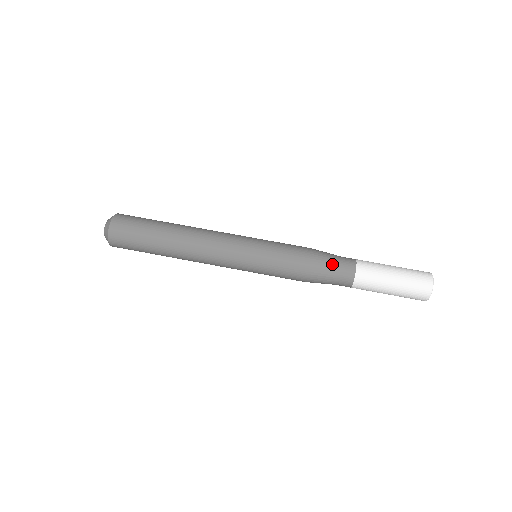
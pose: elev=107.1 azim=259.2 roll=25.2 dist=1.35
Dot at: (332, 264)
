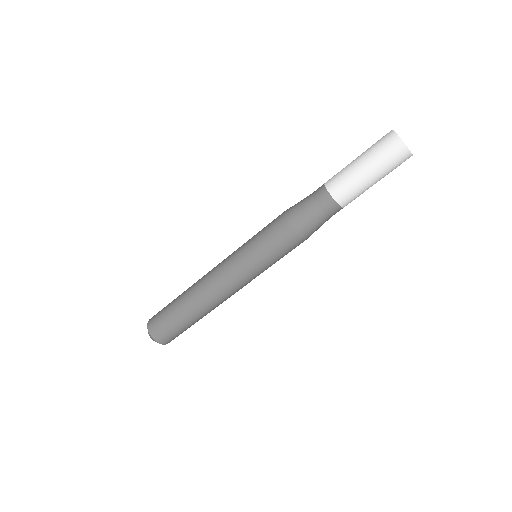
Dot at: (318, 221)
